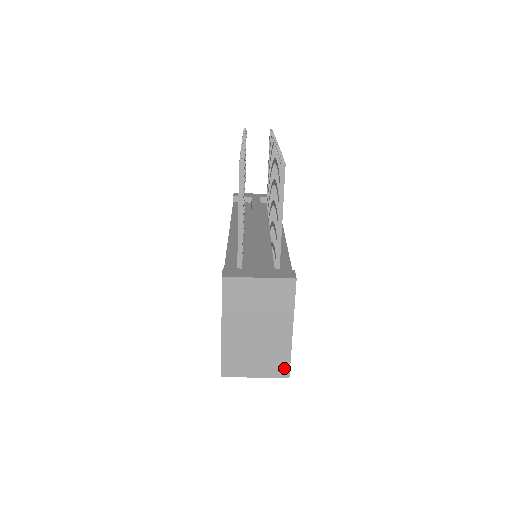
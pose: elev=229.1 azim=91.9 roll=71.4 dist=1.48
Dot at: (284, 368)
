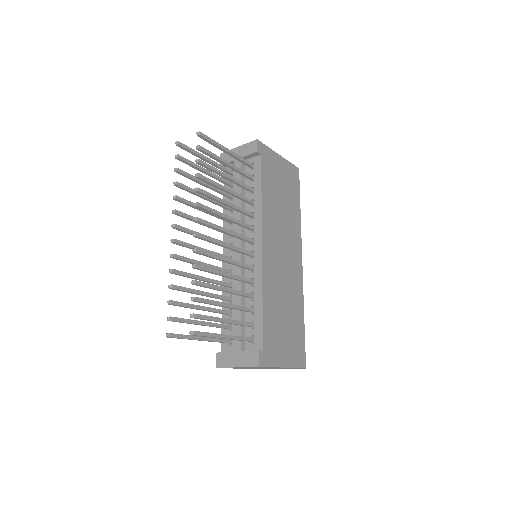
Dot at: (298, 368)
